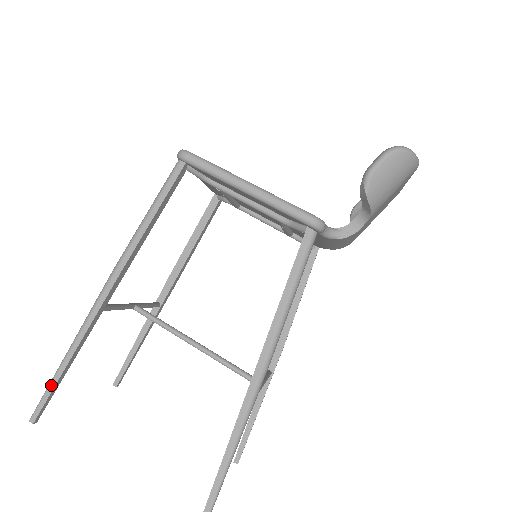
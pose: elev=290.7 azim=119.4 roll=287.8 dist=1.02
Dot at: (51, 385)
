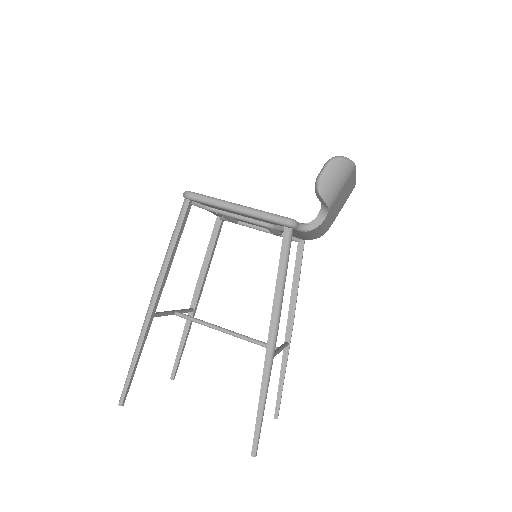
Dot at: (128, 376)
